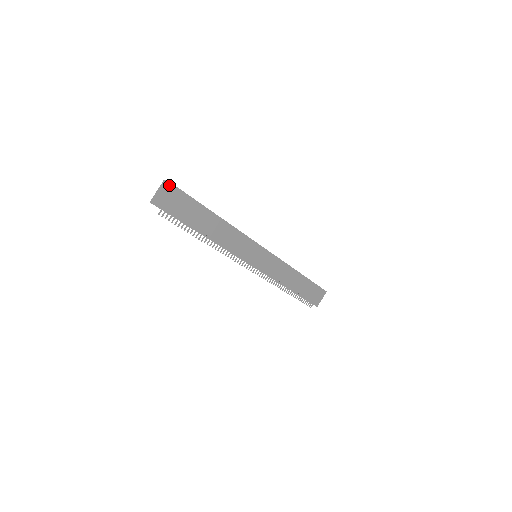
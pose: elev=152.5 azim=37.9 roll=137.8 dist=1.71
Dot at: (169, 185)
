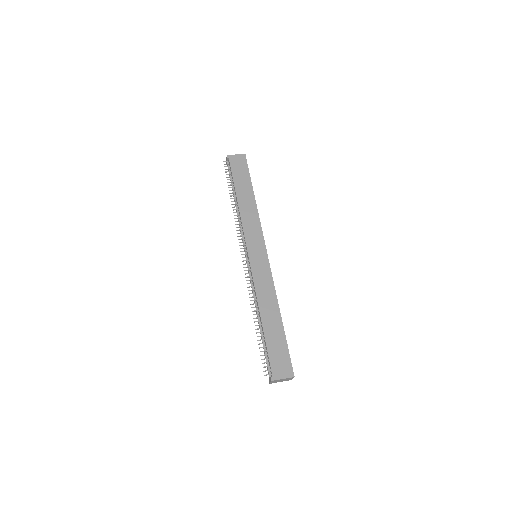
Dot at: (243, 155)
